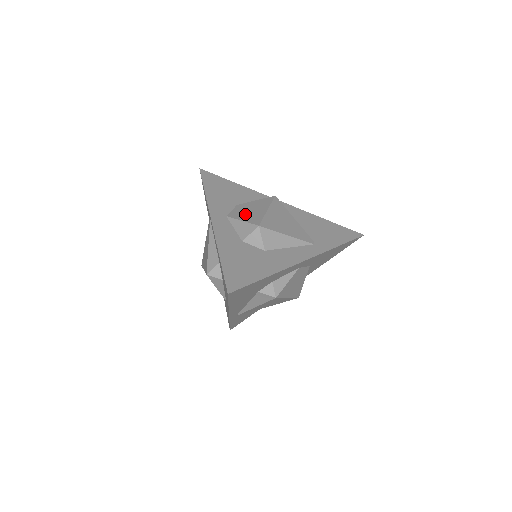
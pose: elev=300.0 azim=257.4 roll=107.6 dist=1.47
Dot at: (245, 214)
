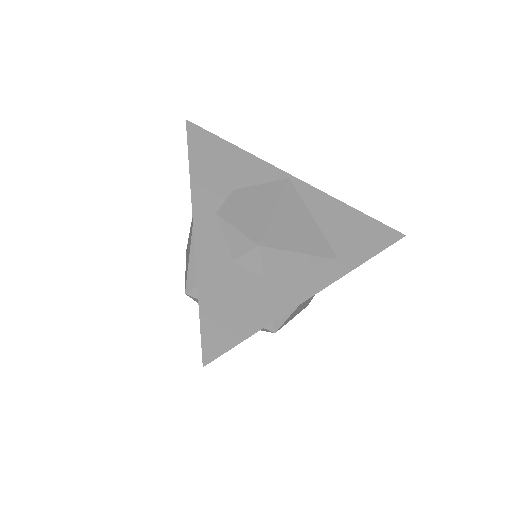
Dot at: (242, 214)
